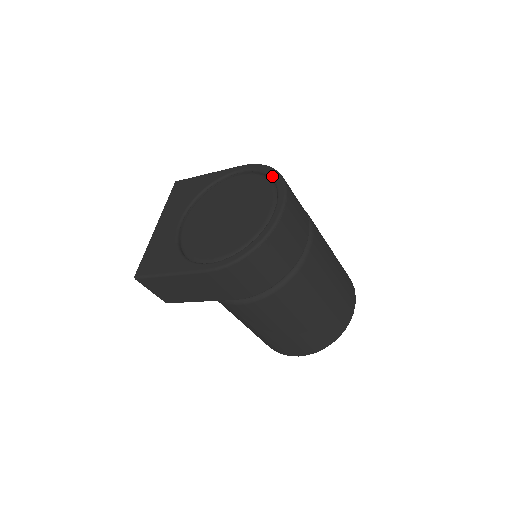
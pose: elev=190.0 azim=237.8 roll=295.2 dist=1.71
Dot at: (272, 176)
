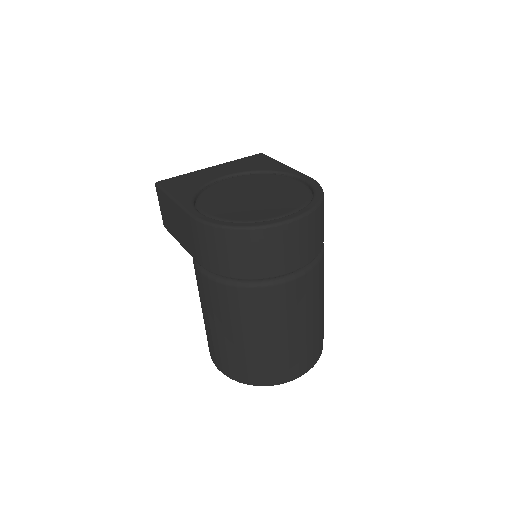
Dot at: (314, 197)
